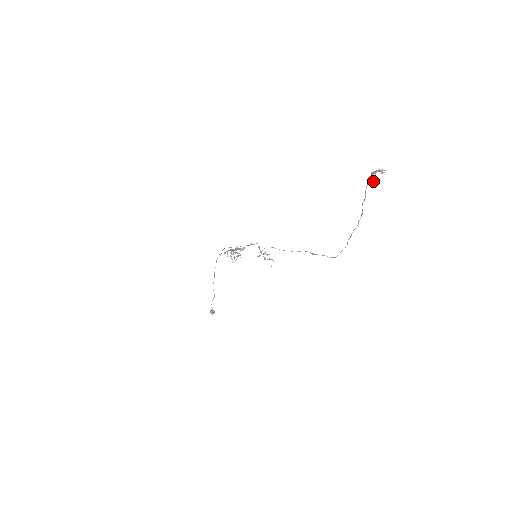
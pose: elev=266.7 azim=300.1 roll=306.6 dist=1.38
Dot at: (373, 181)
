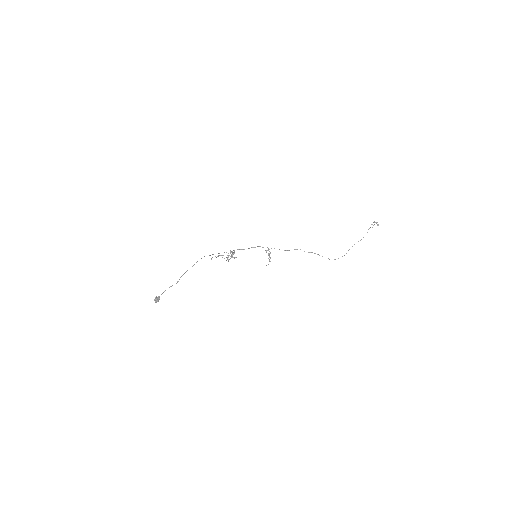
Dot at: (374, 224)
